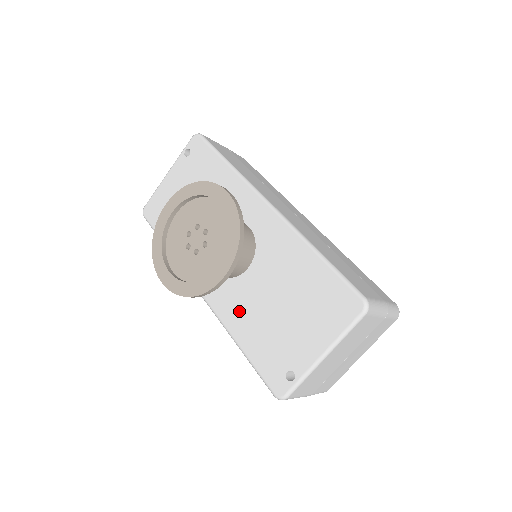
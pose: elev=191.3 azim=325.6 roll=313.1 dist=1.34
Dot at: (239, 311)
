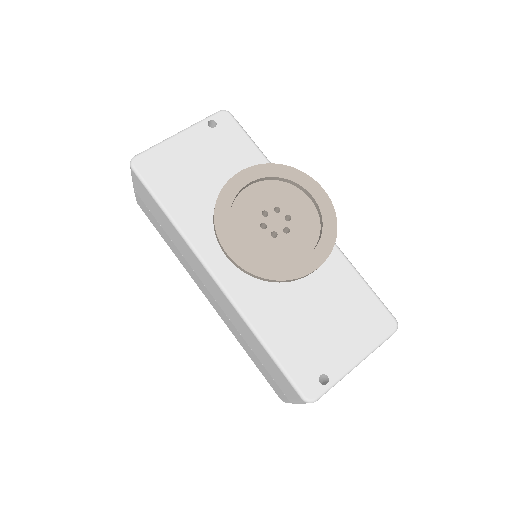
Dot at: (268, 307)
